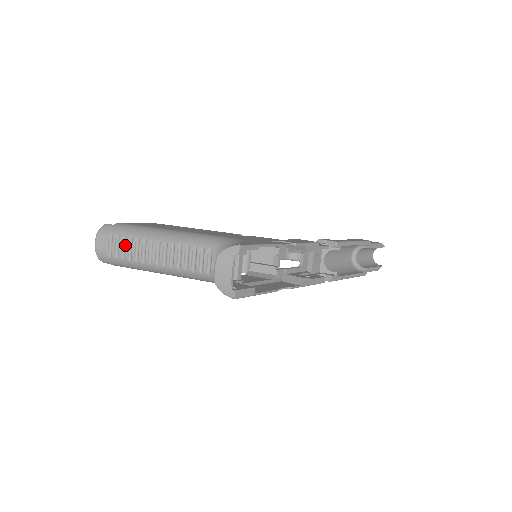
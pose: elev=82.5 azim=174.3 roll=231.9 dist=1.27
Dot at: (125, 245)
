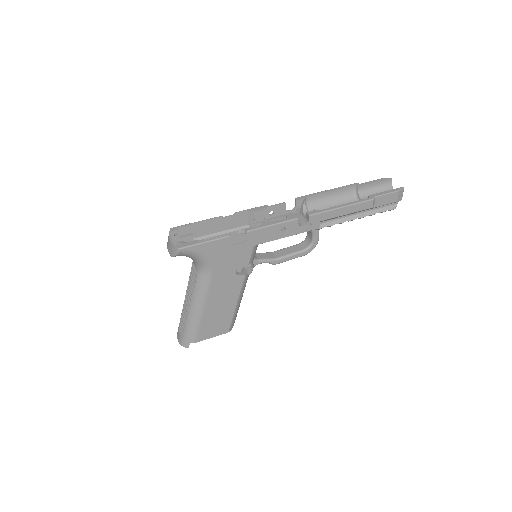
Dot at: (181, 319)
